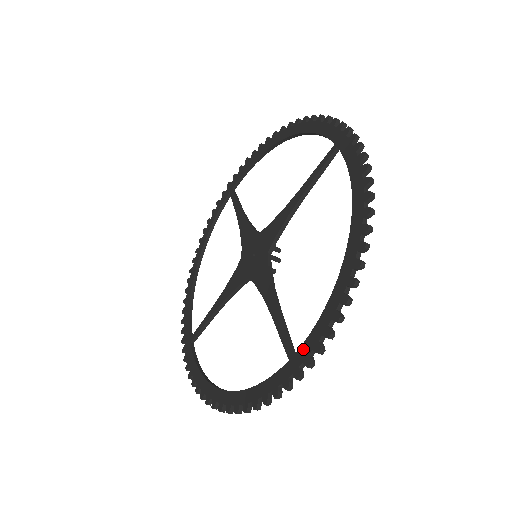
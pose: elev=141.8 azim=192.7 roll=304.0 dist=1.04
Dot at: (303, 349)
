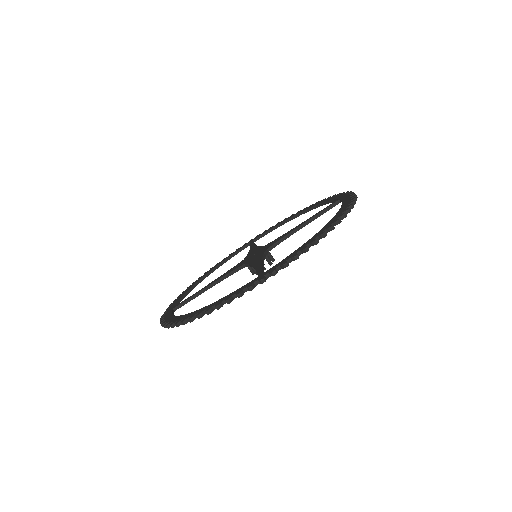
Dot at: (272, 268)
